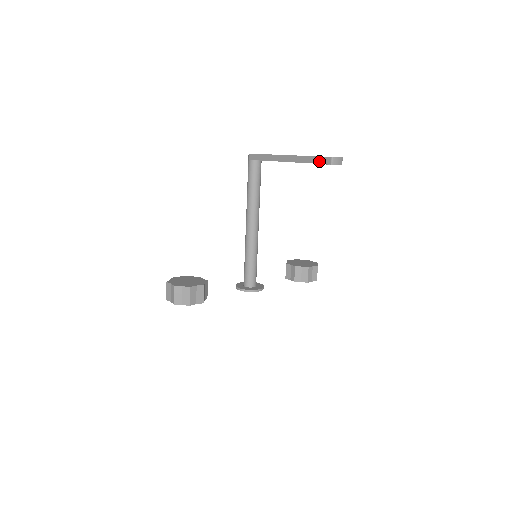
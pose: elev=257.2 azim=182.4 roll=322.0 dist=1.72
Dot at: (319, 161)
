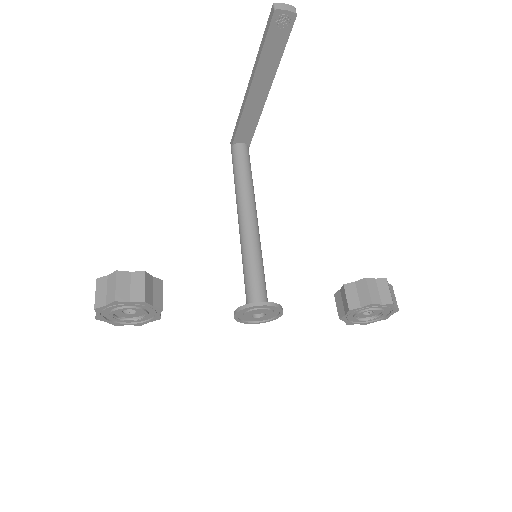
Dot at: (266, 30)
